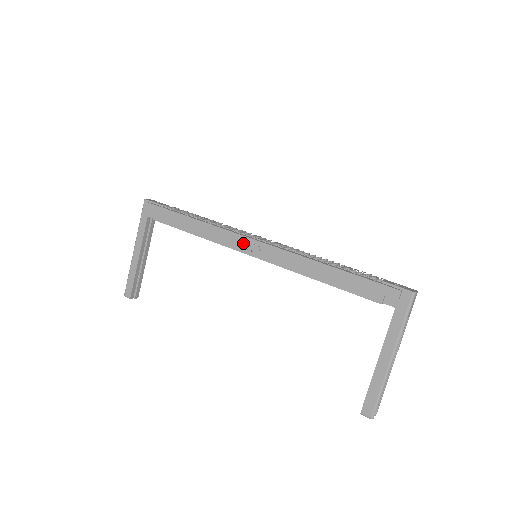
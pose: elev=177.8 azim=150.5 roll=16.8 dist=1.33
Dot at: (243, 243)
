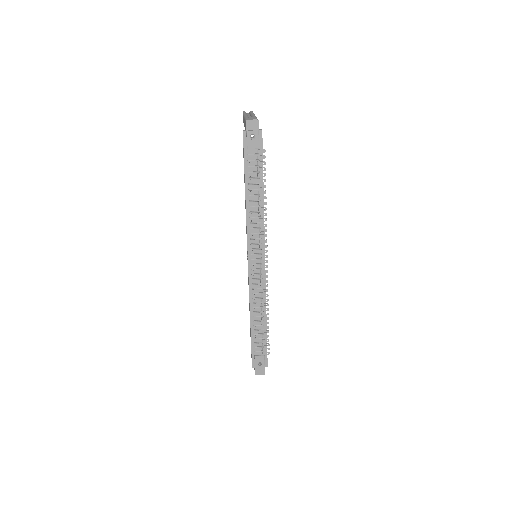
Dot at: occluded
